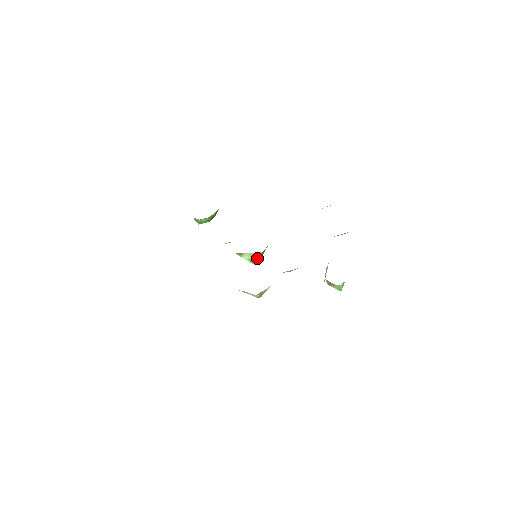
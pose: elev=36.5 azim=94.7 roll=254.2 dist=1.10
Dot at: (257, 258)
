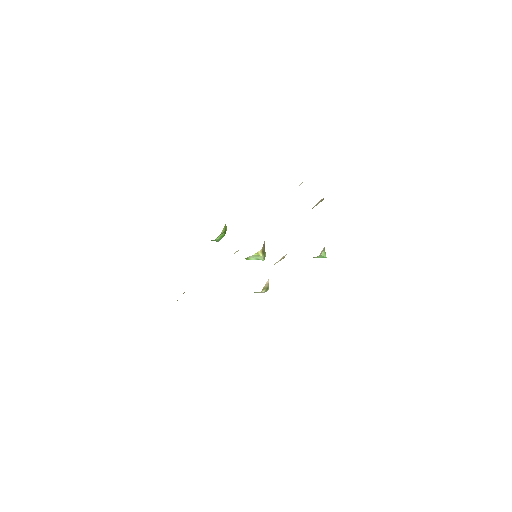
Dot at: (260, 256)
